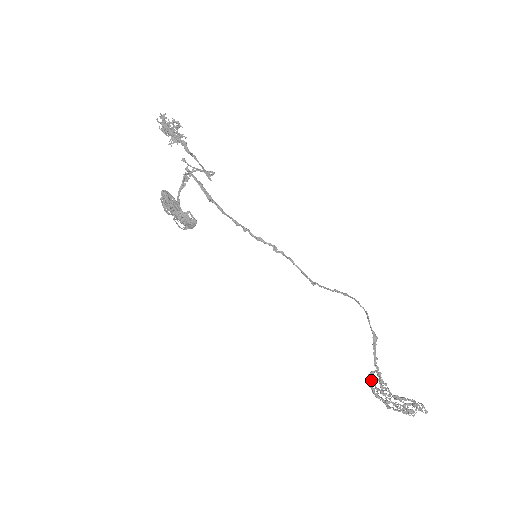
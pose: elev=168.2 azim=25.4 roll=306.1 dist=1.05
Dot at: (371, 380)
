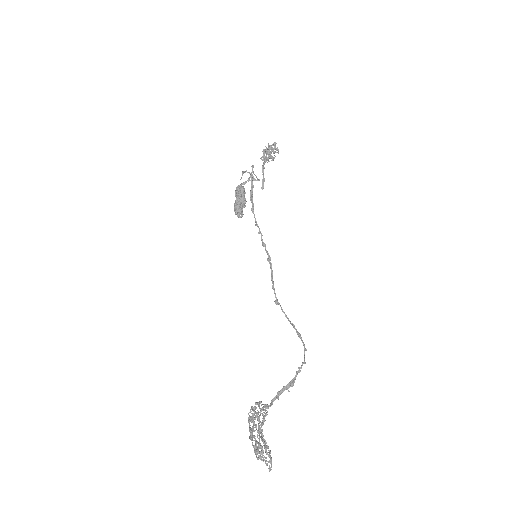
Dot at: (255, 403)
